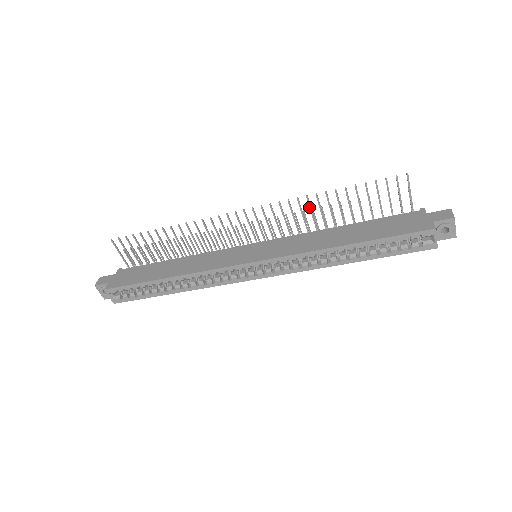
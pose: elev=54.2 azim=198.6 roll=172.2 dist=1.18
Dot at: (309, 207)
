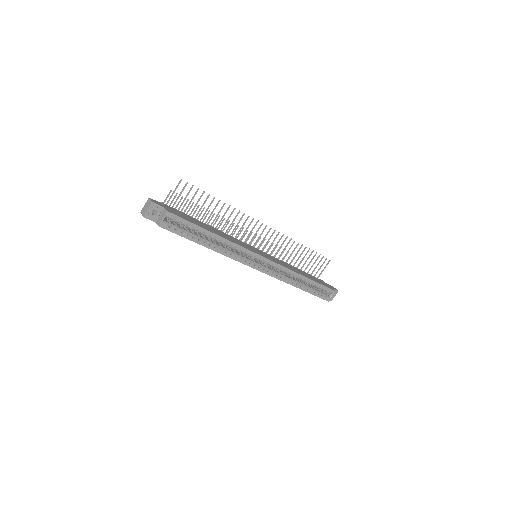
Dot at: occluded
